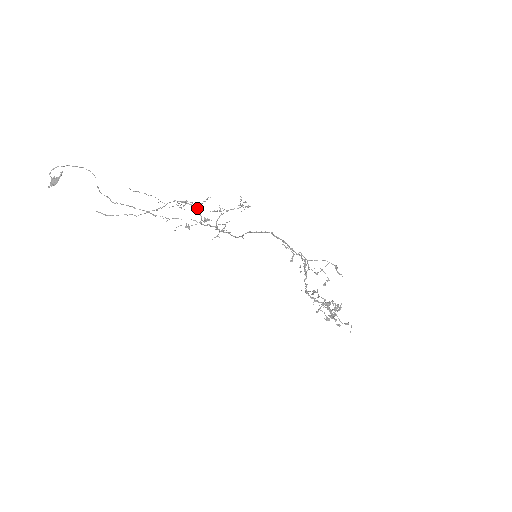
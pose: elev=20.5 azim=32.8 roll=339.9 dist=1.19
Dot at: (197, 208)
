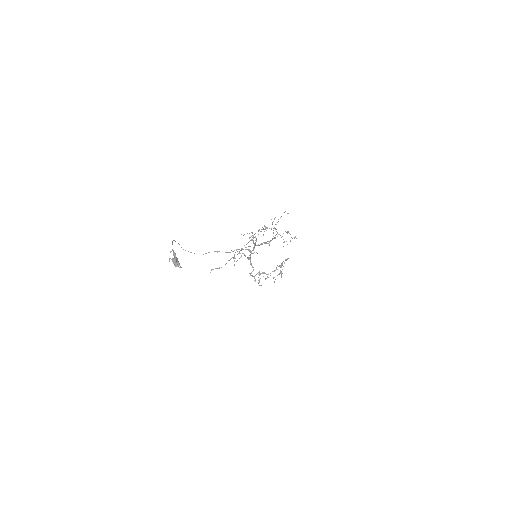
Dot at: (274, 228)
